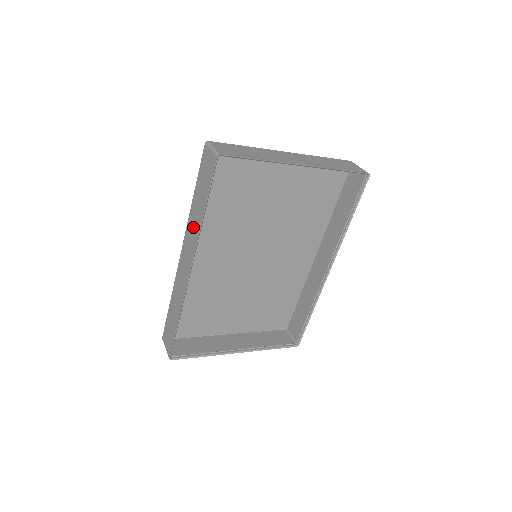
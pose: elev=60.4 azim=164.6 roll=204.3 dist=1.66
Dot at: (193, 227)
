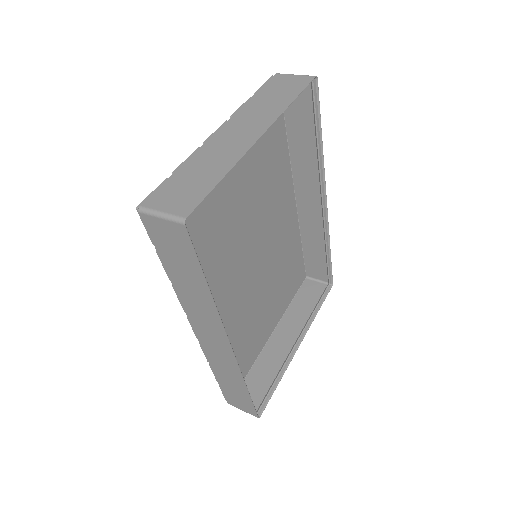
Dot at: (198, 306)
